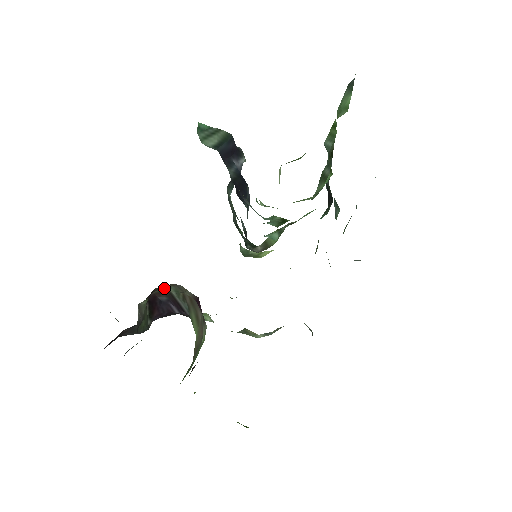
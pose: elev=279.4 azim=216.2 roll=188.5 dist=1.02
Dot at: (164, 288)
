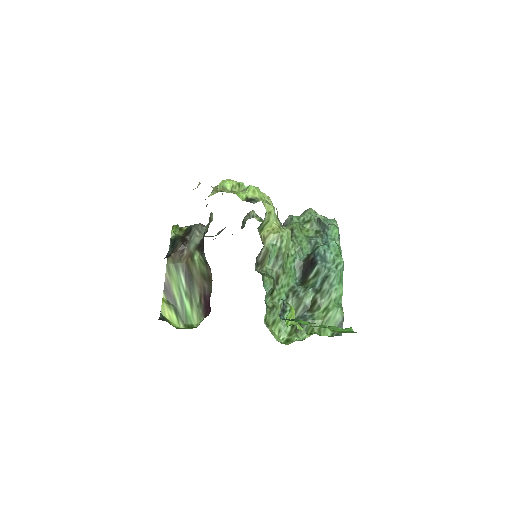
Dot at: occluded
